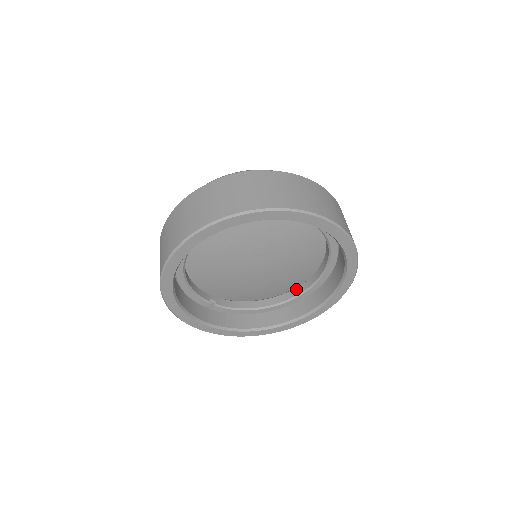
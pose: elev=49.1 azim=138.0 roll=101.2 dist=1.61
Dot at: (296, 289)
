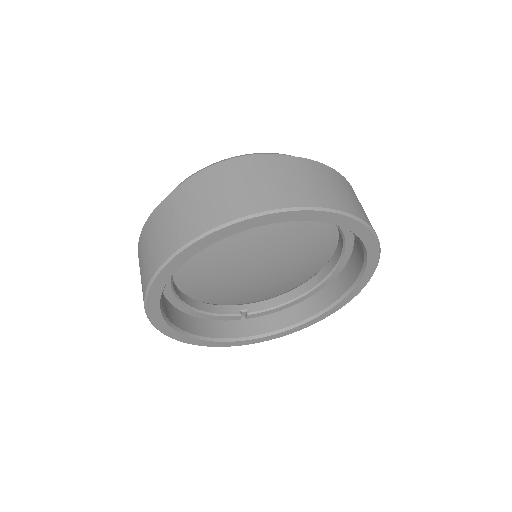
Dot at: (329, 263)
